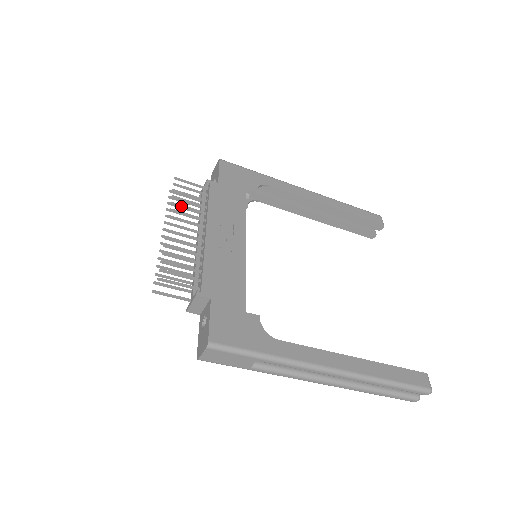
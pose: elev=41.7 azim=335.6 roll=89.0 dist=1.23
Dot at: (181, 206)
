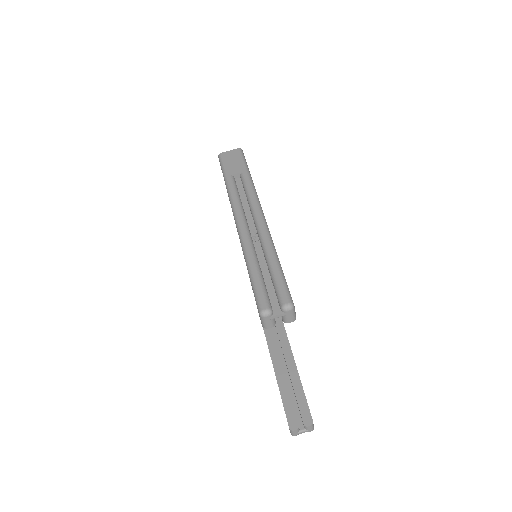
Dot at: occluded
